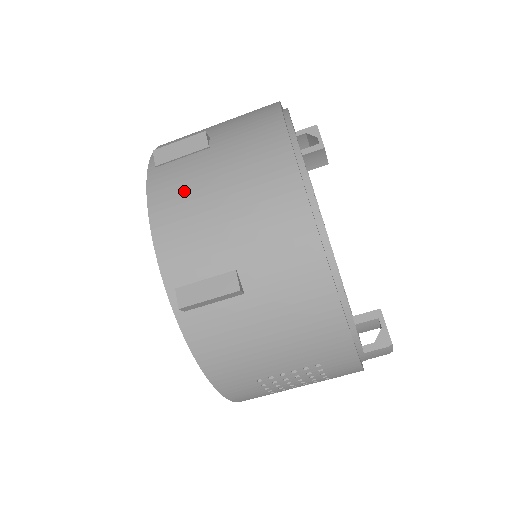
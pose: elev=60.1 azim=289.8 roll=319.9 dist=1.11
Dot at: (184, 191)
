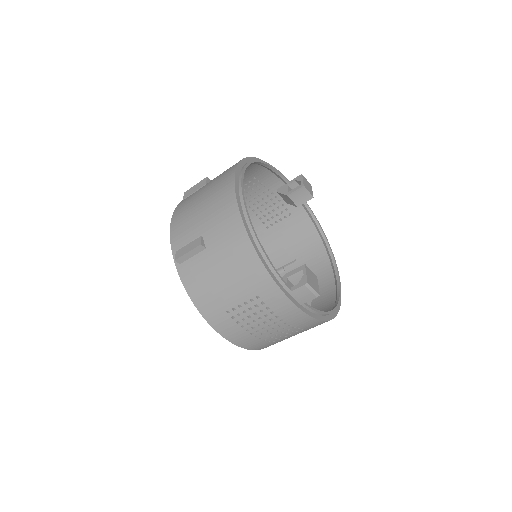
Dot at: (188, 205)
